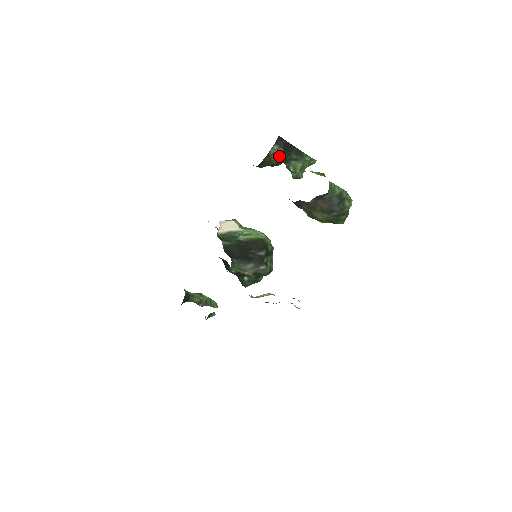
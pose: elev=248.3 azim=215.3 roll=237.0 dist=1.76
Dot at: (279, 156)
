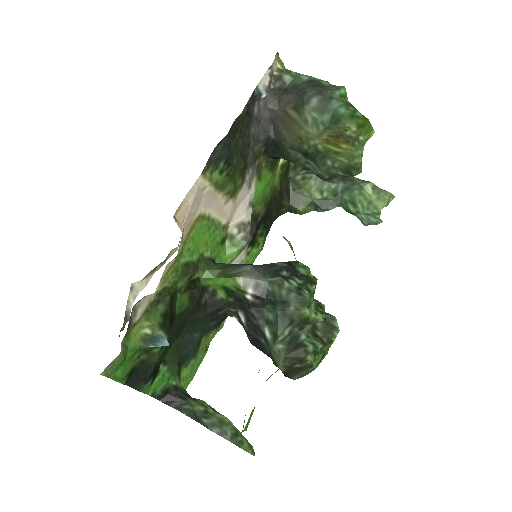
Dot at: (309, 177)
